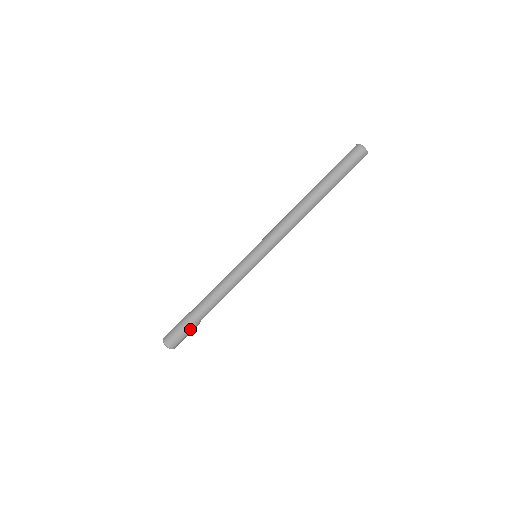
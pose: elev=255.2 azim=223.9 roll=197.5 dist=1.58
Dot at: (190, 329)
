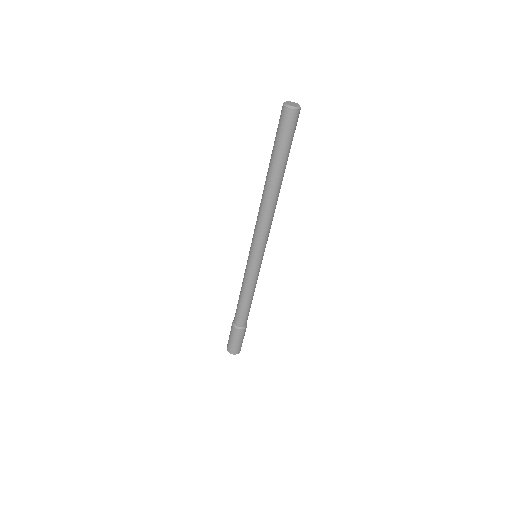
Dot at: (240, 335)
